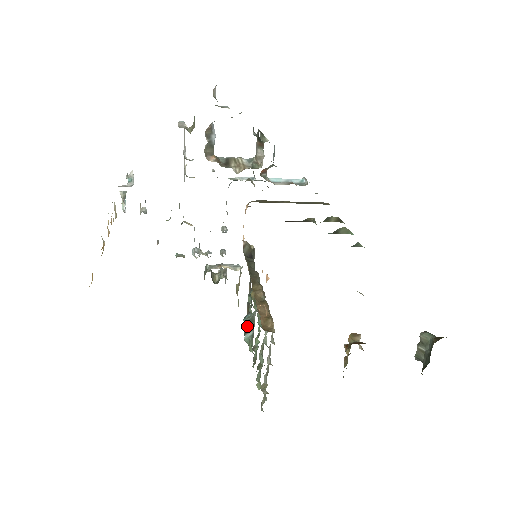
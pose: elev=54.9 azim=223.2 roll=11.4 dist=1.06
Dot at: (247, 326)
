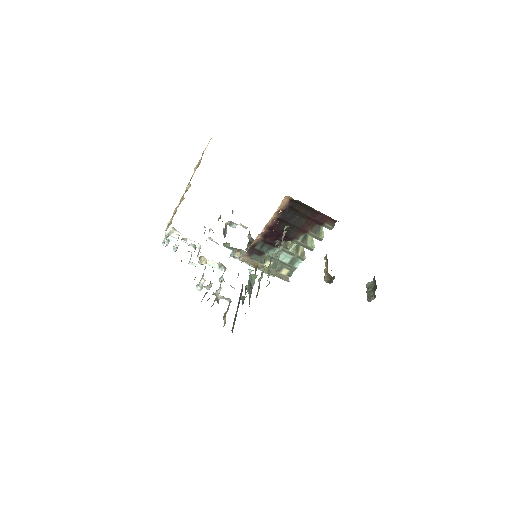
Dot at: (249, 285)
